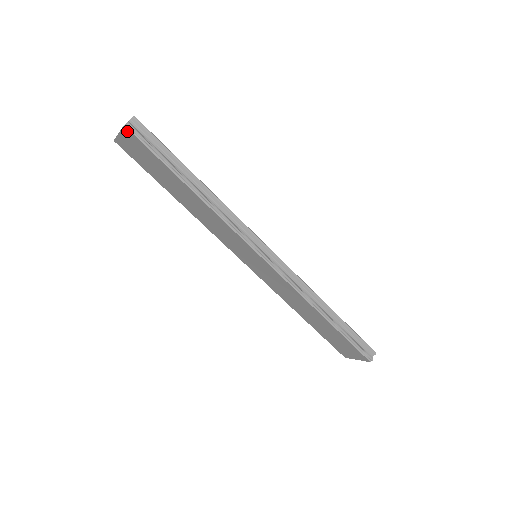
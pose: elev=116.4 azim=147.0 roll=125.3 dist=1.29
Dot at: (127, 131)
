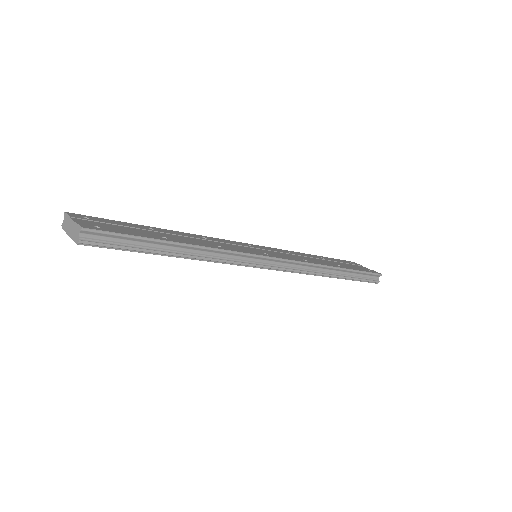
Dot at: (82, 244)
